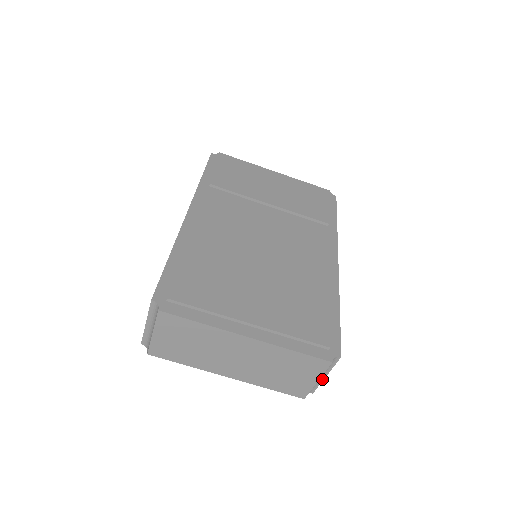
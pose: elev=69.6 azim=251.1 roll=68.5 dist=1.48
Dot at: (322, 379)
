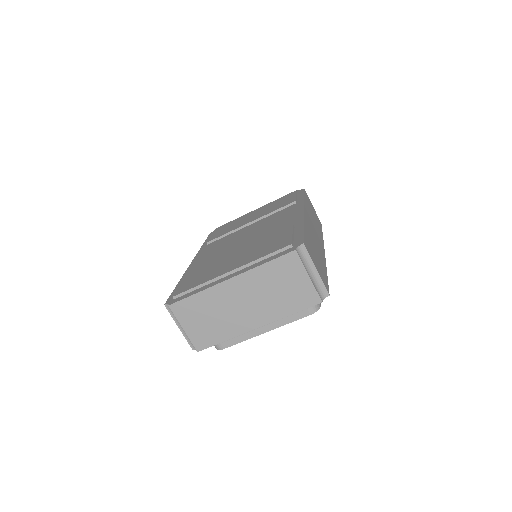
Dot at: (318, 275)
